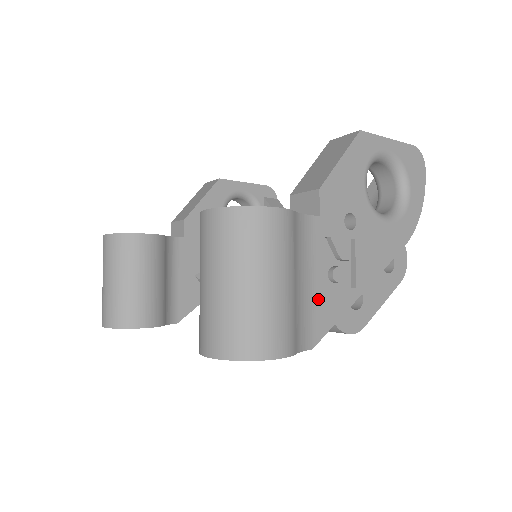
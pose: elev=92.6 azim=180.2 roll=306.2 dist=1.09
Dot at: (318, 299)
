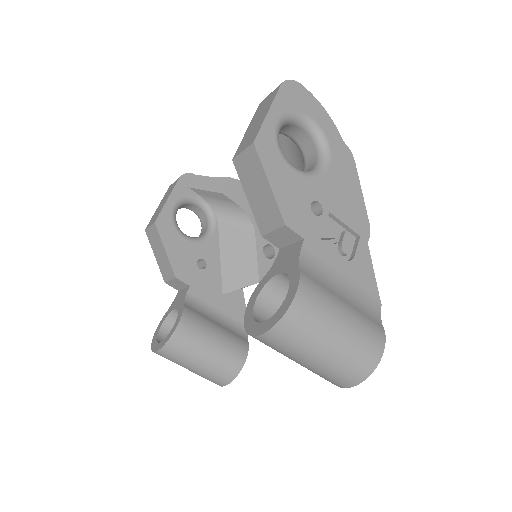
Dot at: (355, 279)
